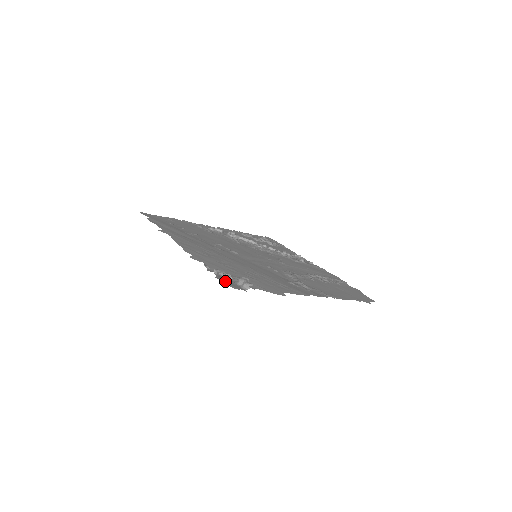
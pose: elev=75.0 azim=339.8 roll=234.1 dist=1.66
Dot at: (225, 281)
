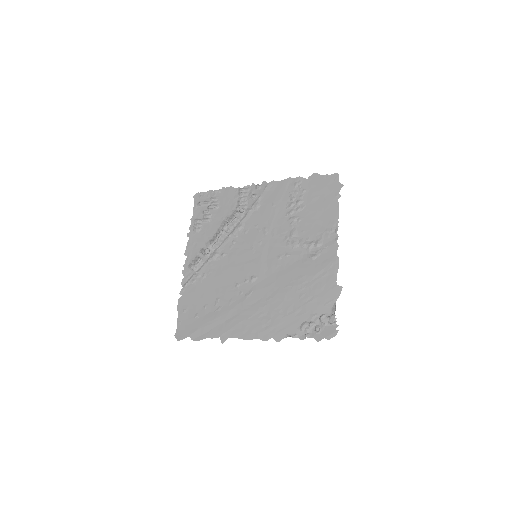
Dot at: (322, 336)
